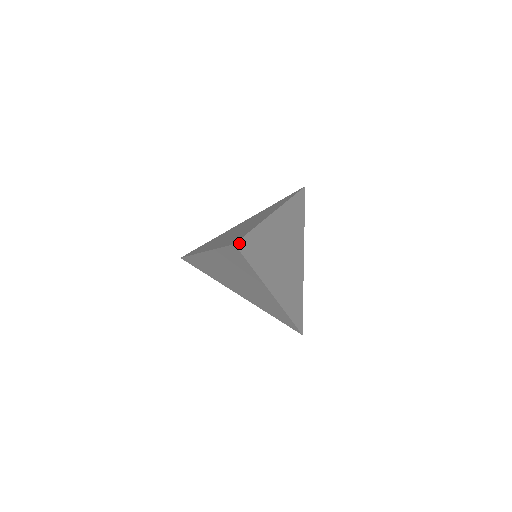
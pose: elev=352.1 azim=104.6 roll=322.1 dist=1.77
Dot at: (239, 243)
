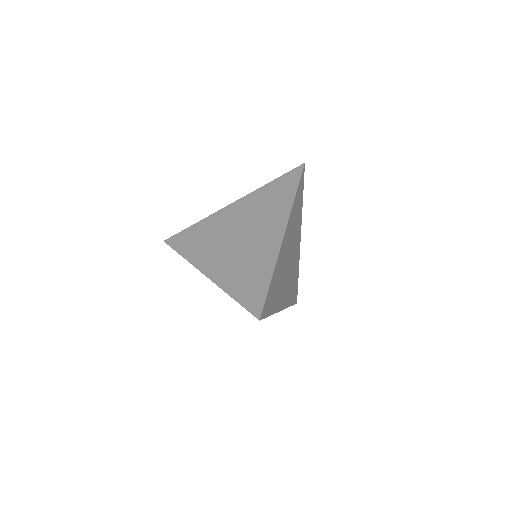
Dot at: (262, 313)
